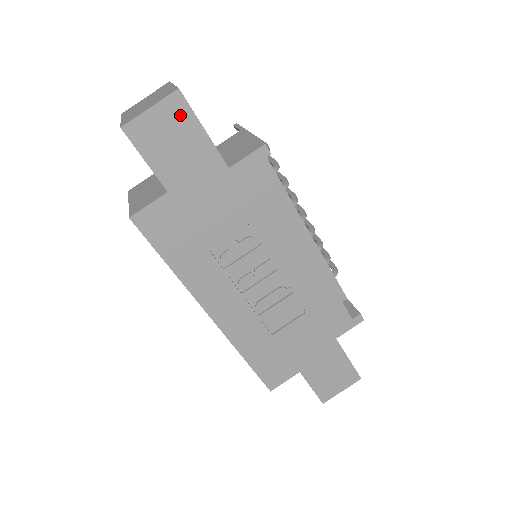
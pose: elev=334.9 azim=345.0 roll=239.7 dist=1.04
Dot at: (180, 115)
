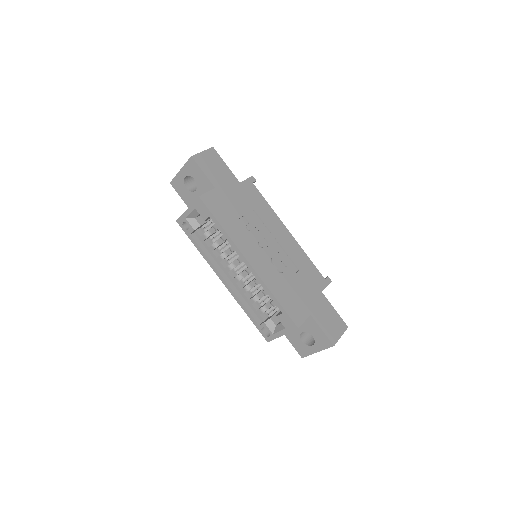
Dot at: (215, 157)
